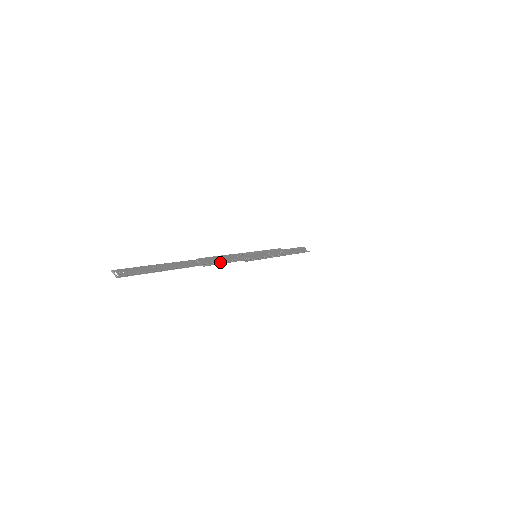
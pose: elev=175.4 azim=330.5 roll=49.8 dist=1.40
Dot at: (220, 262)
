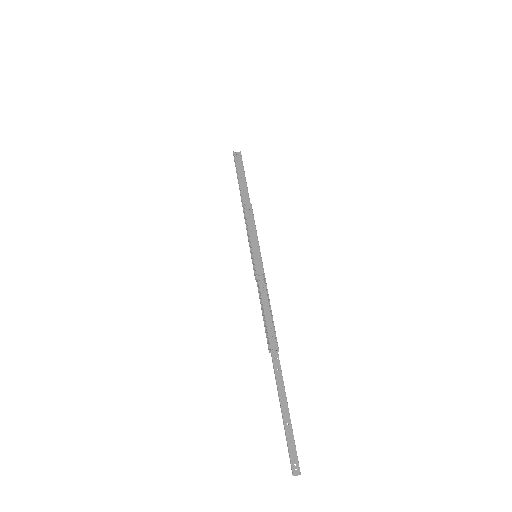
Dot at: (273, 325)
